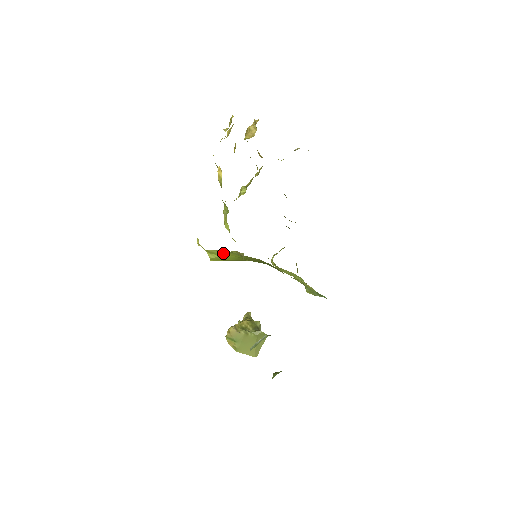
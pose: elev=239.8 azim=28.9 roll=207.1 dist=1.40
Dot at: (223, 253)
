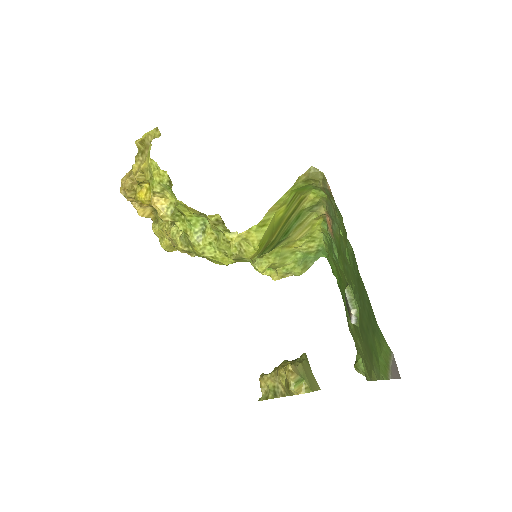
Dot at: (274, 213)
